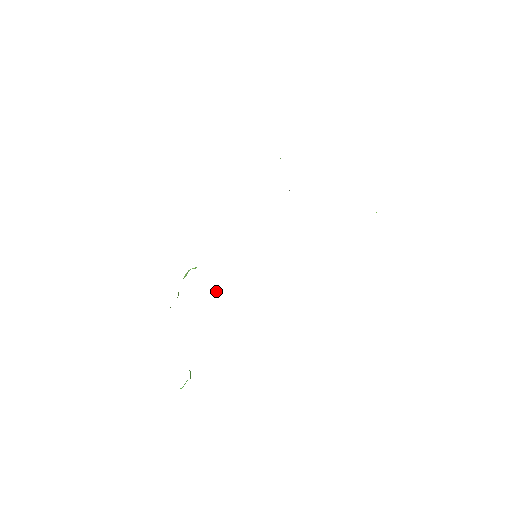
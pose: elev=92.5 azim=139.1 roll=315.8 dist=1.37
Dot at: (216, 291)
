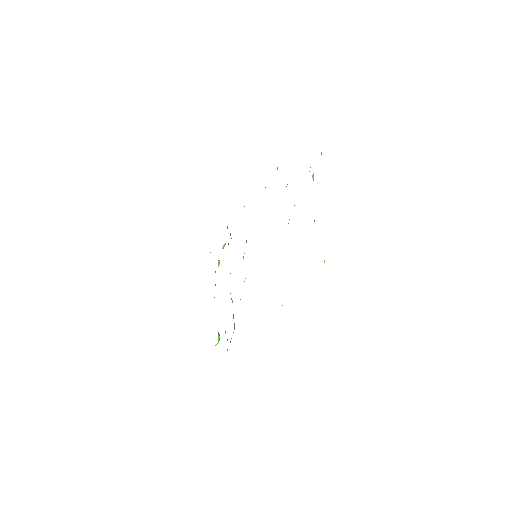
Dot at: occluded
